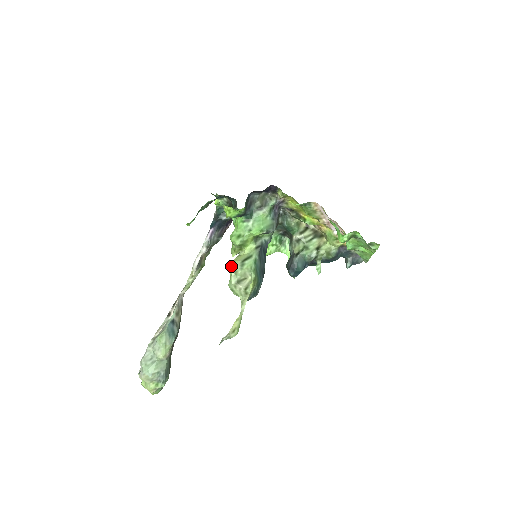
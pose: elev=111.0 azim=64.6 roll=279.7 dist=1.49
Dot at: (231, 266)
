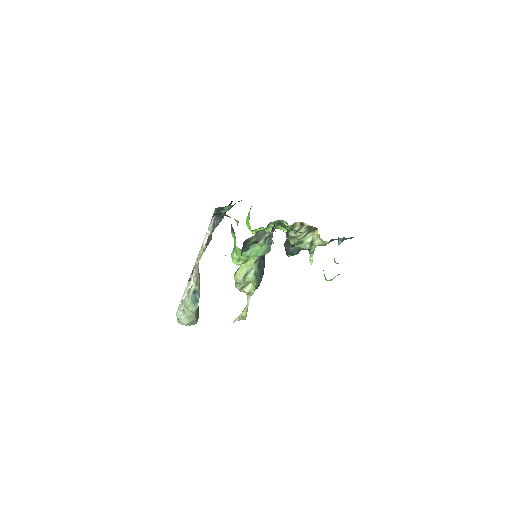
Dot at: (235, 280)
